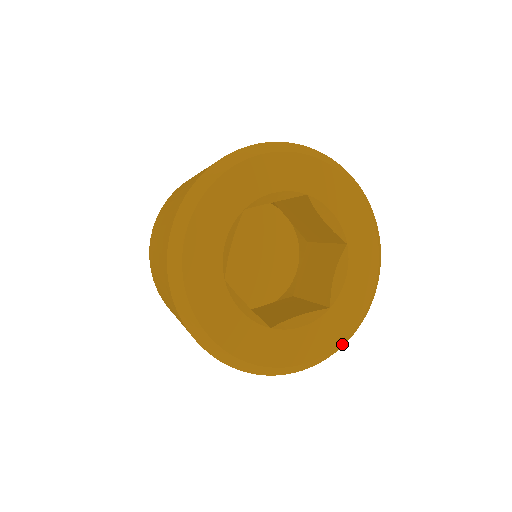
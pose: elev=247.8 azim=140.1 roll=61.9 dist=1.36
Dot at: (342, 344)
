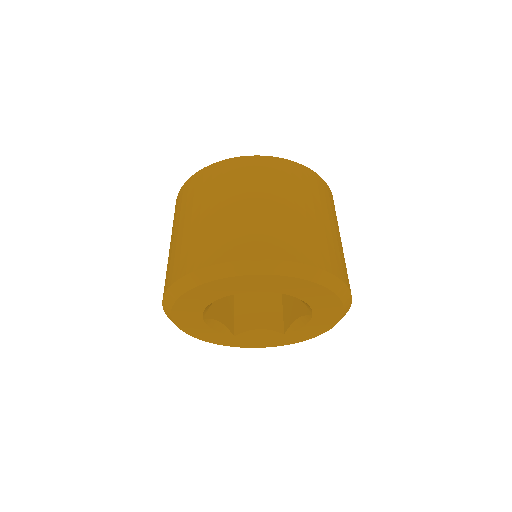
Dot at: occluded
